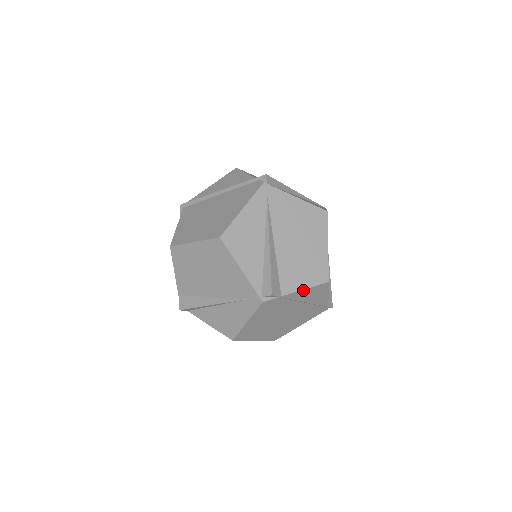
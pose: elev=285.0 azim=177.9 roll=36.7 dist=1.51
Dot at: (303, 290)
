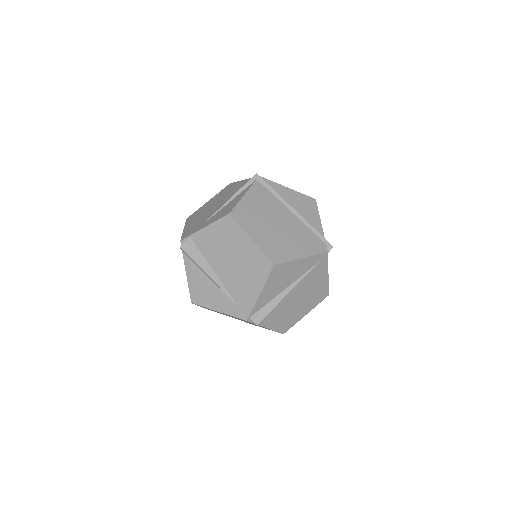
Dot at: occluded
